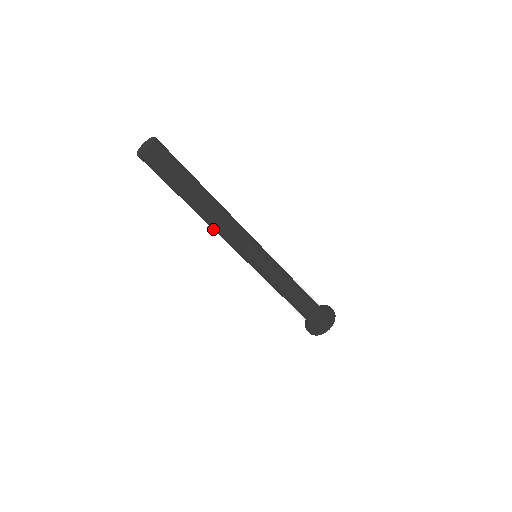
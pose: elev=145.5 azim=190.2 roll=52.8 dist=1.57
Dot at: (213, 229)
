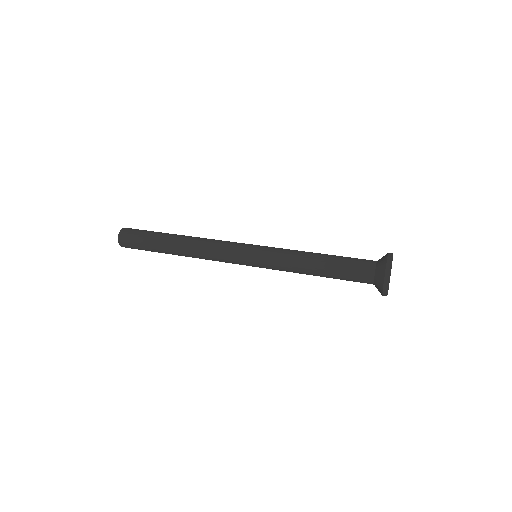
Dot at: occluded
